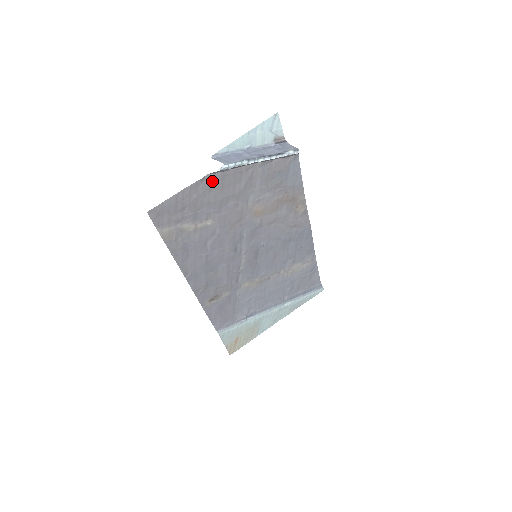
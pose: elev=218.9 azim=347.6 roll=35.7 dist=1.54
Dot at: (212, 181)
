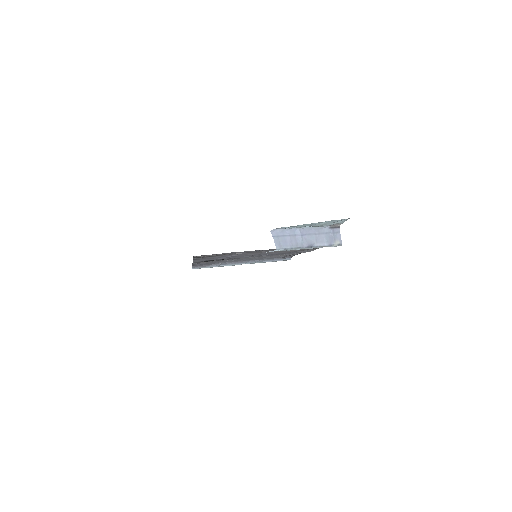
Dot at: (259, 250)
